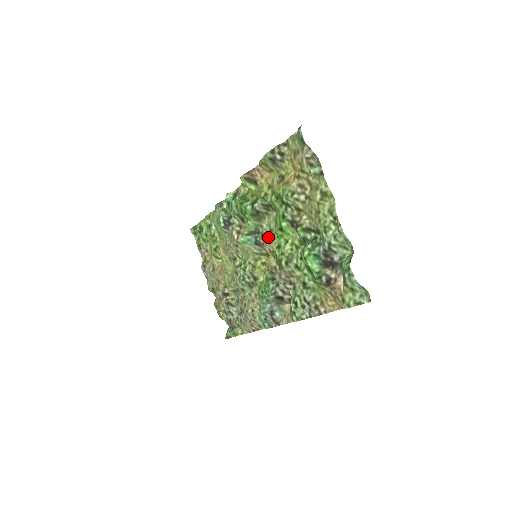
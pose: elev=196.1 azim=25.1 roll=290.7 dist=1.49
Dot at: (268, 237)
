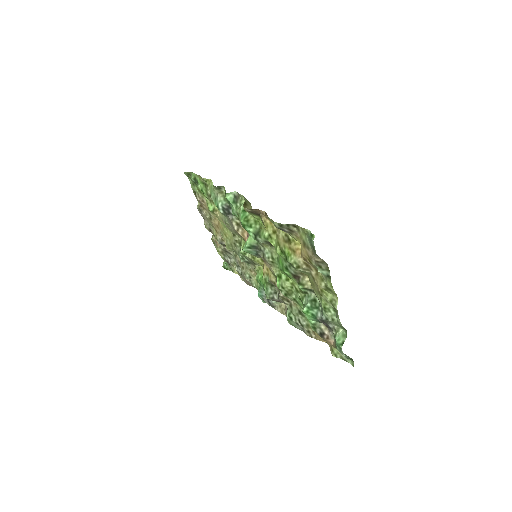
Dot at: (270, 262)
